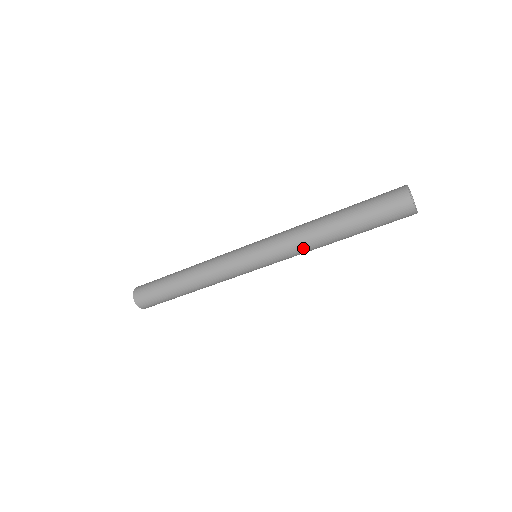
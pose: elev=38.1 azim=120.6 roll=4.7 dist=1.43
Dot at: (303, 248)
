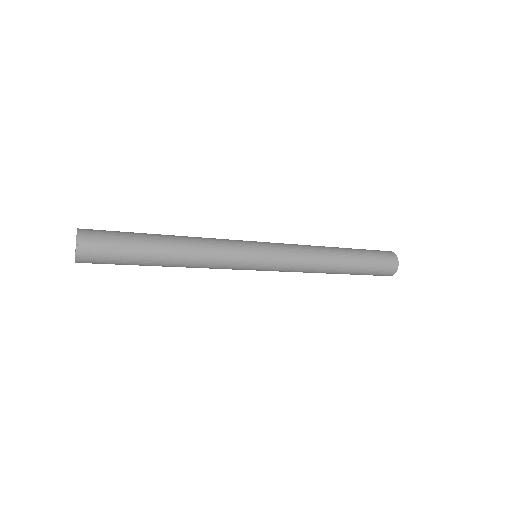
Dot at: (311, 266)
